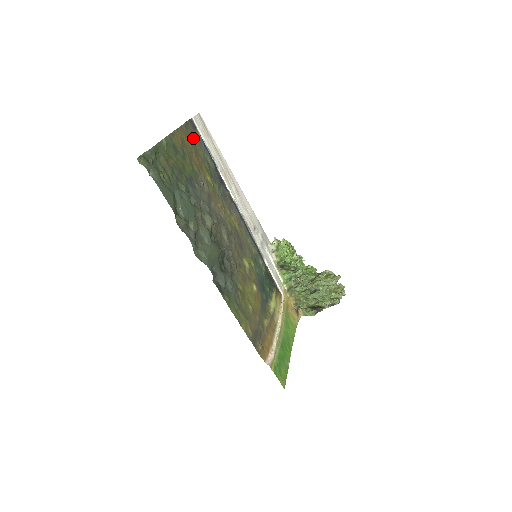
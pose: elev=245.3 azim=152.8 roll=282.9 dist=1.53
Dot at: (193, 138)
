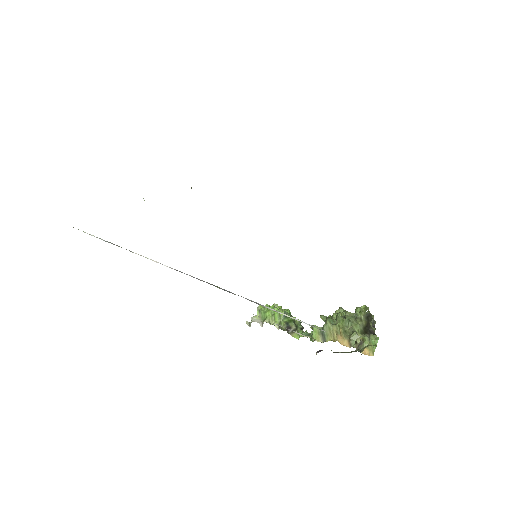
Dot at: occluded
